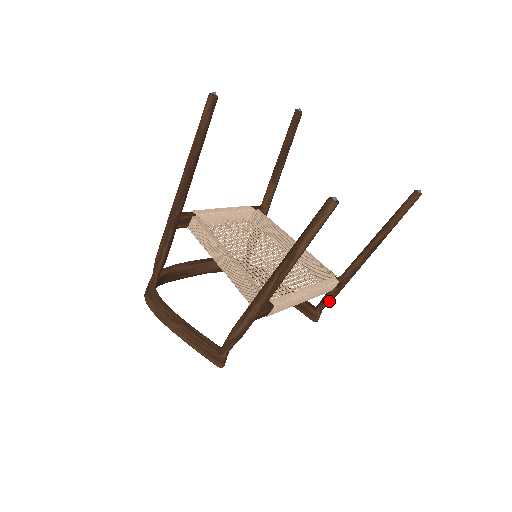
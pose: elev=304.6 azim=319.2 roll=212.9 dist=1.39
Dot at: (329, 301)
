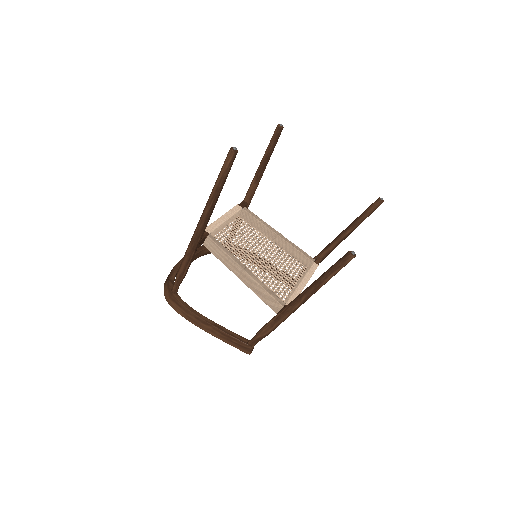
Dot at: occluded
